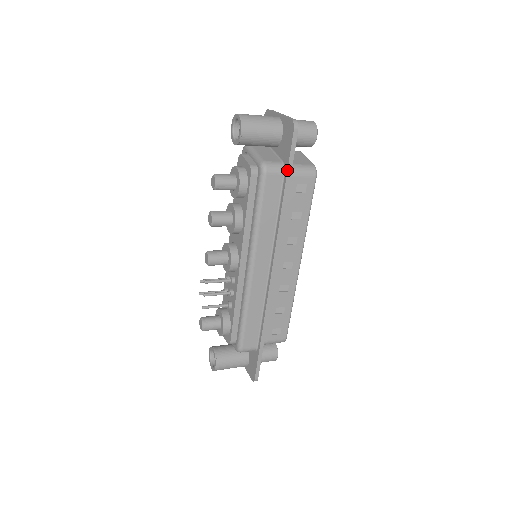
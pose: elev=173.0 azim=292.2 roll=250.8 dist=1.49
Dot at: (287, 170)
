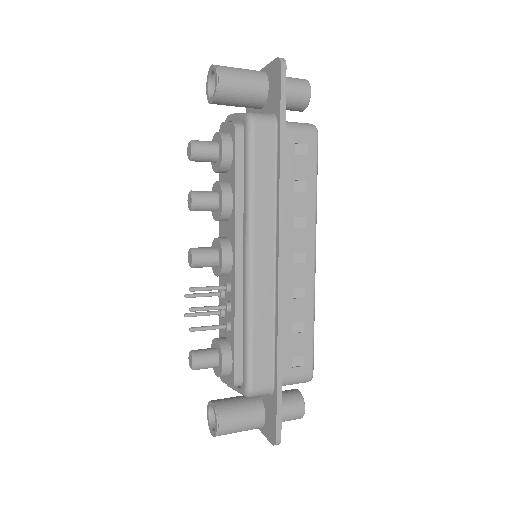
Dot at: (280, 117)
